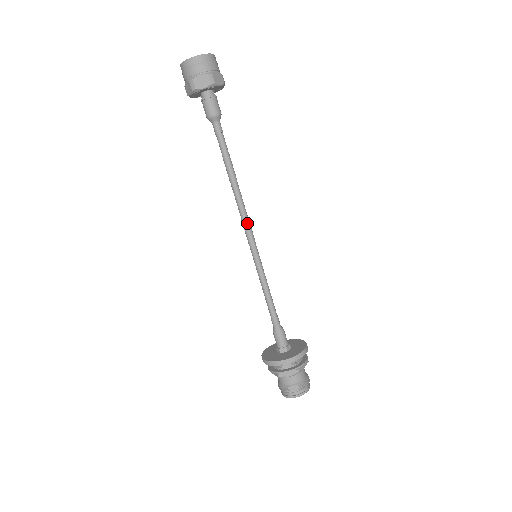
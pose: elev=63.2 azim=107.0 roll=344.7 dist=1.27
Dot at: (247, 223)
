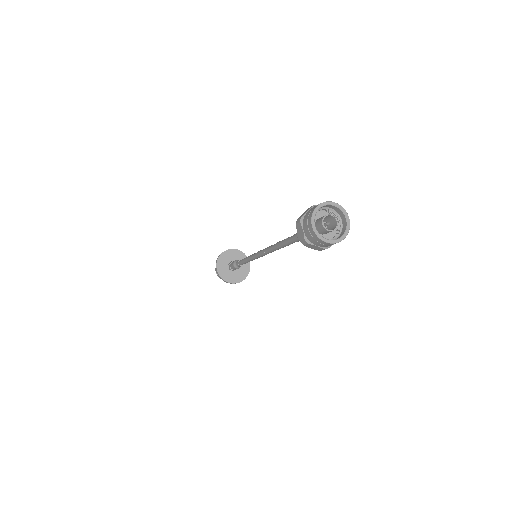
Dot at: occluded
